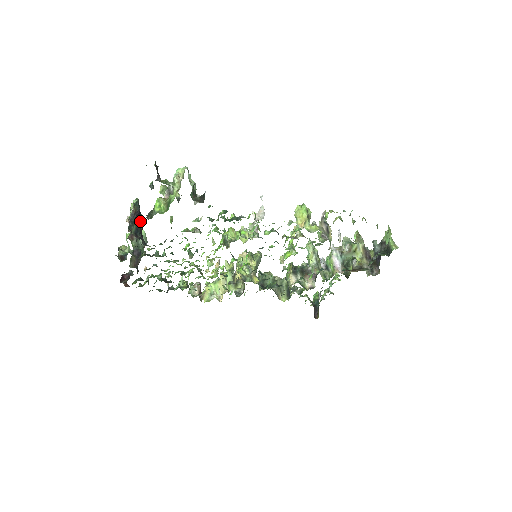
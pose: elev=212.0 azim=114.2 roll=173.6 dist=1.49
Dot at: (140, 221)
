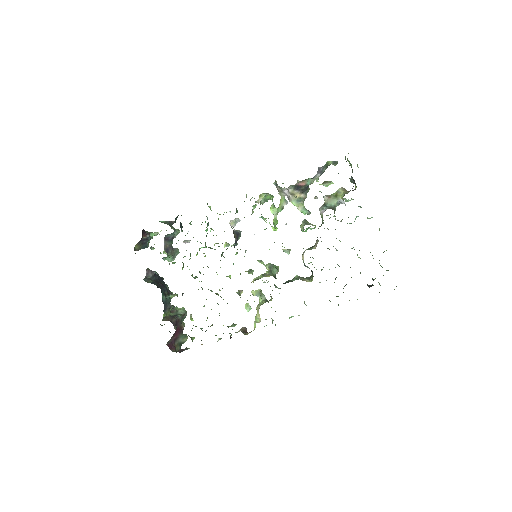
Dot at: (160, 283)
